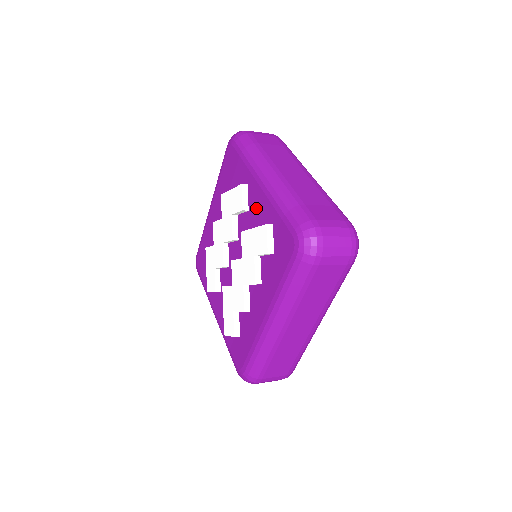
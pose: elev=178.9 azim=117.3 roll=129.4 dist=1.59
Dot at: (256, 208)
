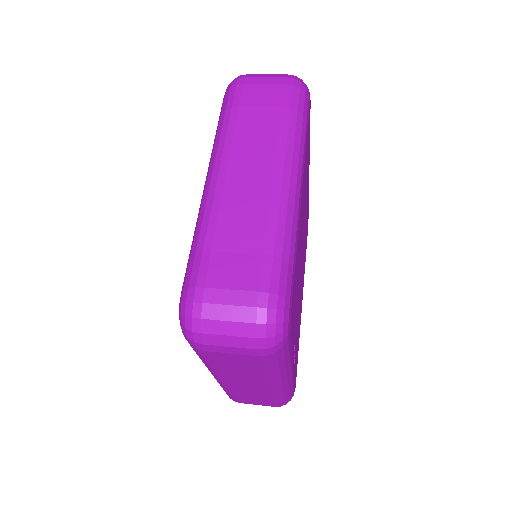
Dot at: occluded
